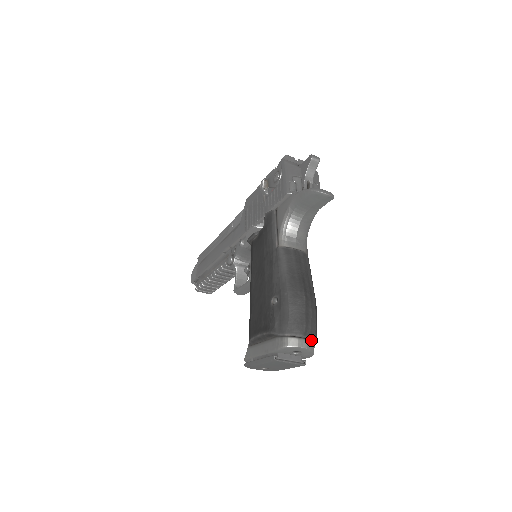
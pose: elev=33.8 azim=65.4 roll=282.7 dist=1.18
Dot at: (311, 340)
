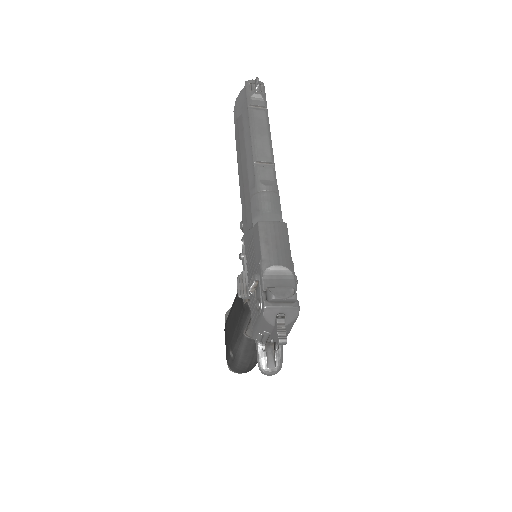
Dot at: (248, 371)
